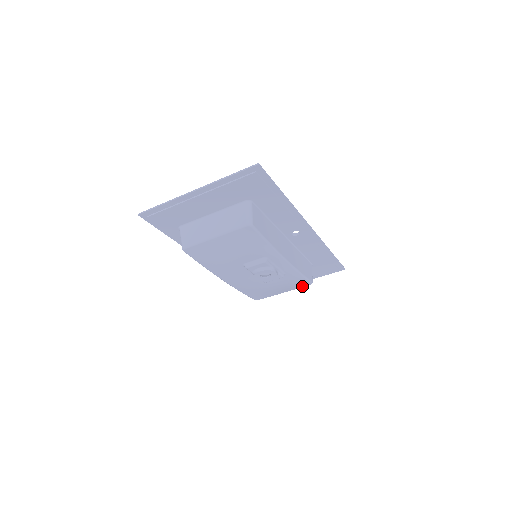
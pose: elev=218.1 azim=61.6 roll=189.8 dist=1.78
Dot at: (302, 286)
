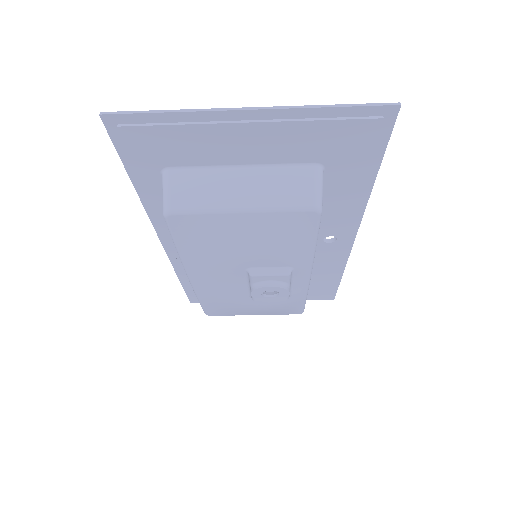
Dot at: (287, 313)
